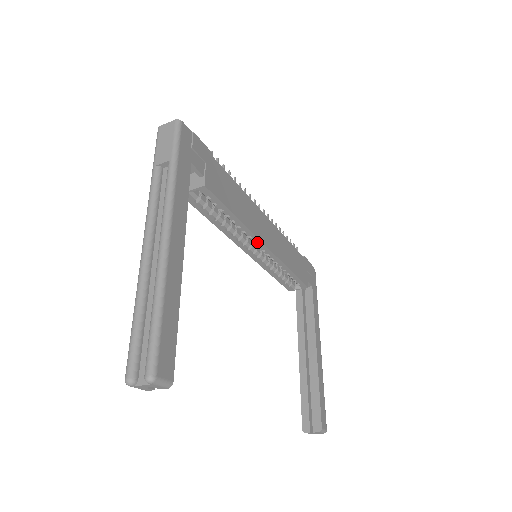
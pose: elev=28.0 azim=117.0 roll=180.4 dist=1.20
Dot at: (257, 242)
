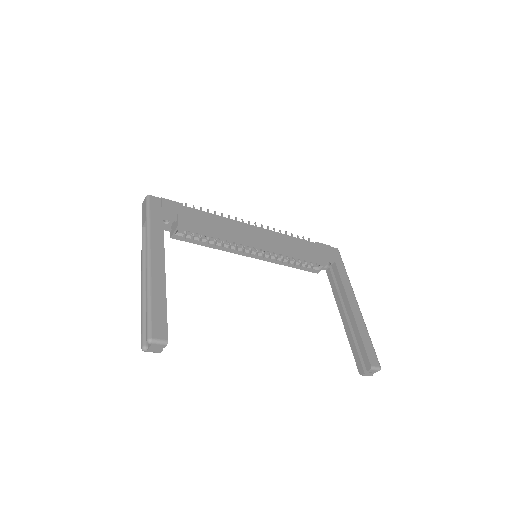
Dot at: (249, 246)
